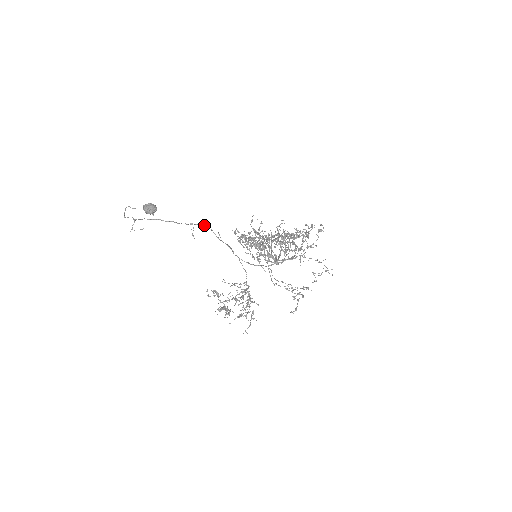
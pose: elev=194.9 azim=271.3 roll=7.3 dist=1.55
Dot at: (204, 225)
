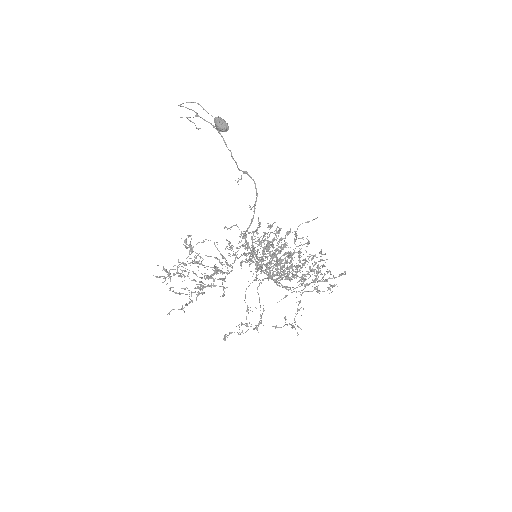
Dot at: occluded
